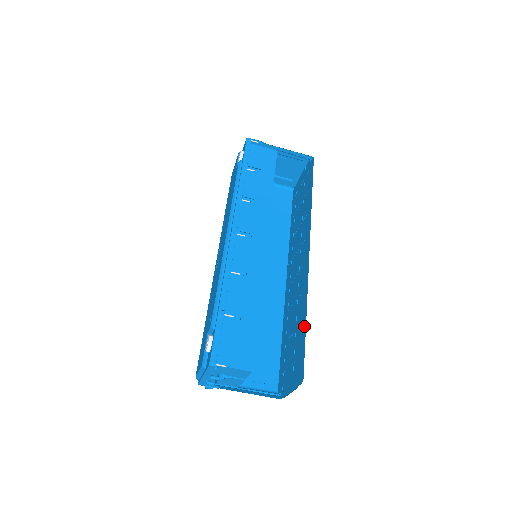
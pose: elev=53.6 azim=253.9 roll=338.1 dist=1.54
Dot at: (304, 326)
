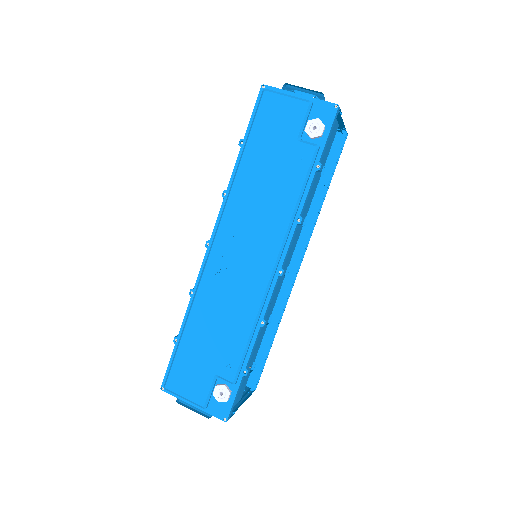
Dot at: (269, 342)
